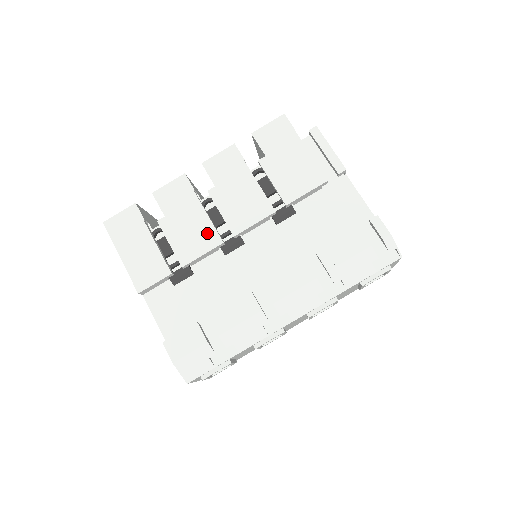
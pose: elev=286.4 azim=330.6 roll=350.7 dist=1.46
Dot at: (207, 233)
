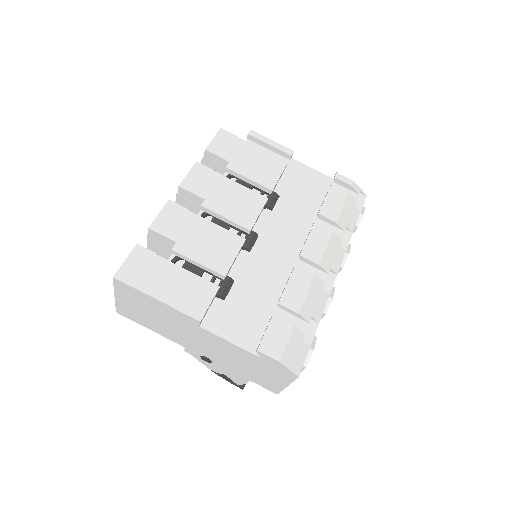
Dot at: (226, 238)
